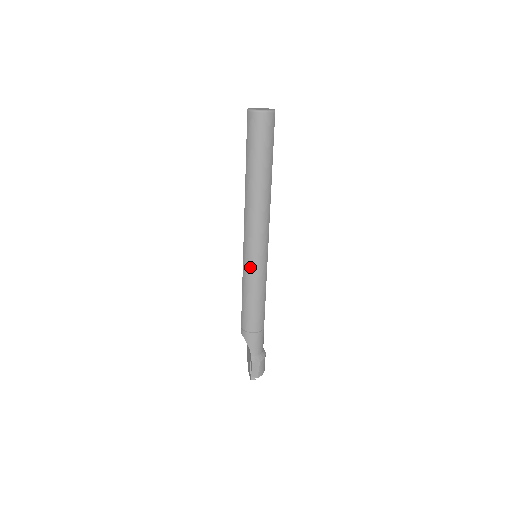
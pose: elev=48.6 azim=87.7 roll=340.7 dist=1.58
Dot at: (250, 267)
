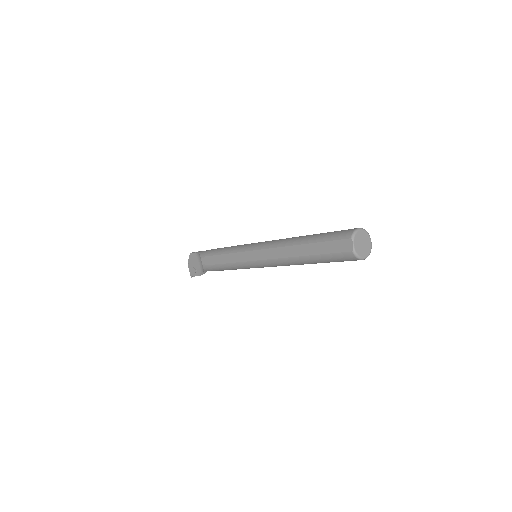
Dot at: (249, 268)
